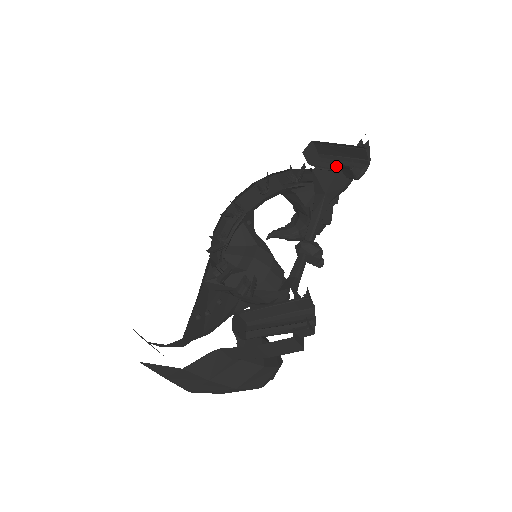
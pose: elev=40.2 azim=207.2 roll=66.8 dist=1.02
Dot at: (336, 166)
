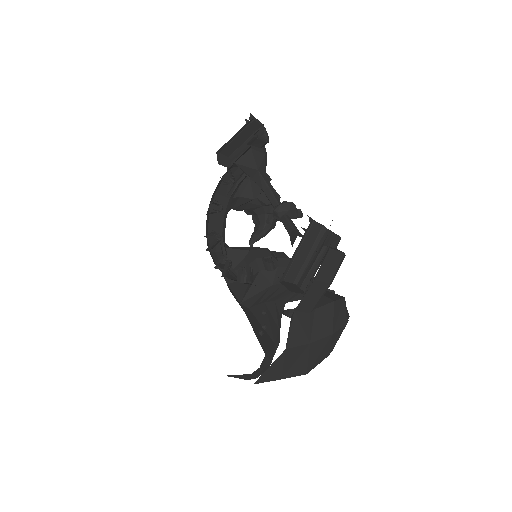
Dot at: occluded
